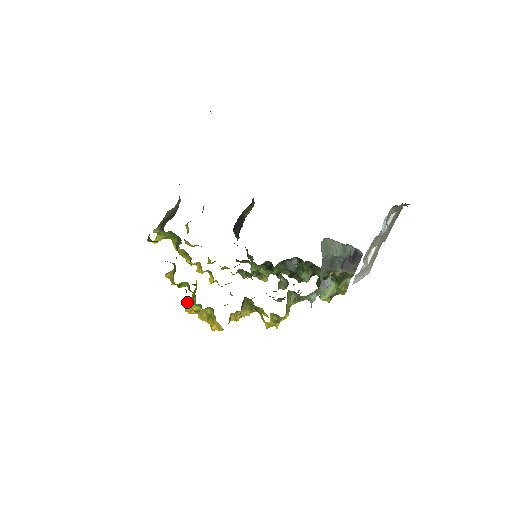
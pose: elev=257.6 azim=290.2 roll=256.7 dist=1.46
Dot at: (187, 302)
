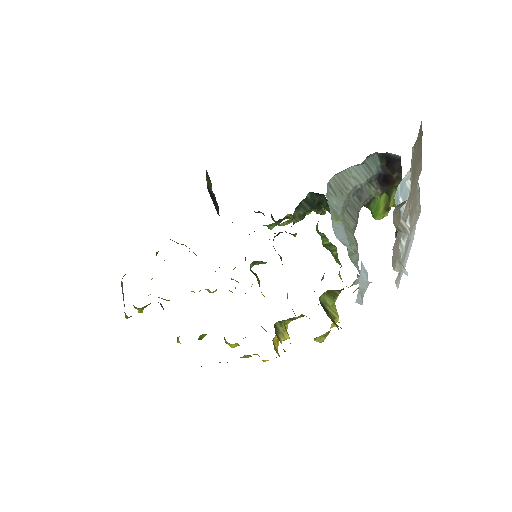
Dot at: occluded
